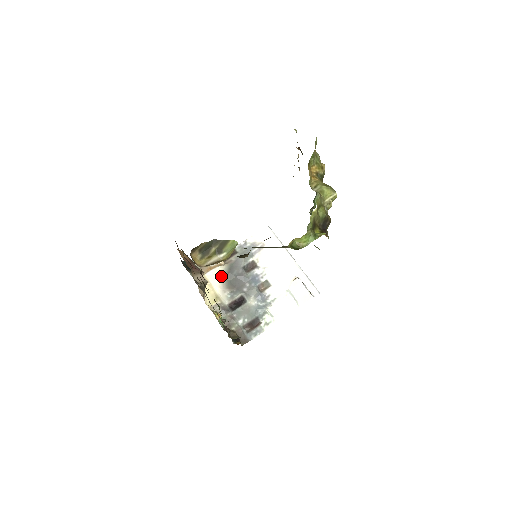
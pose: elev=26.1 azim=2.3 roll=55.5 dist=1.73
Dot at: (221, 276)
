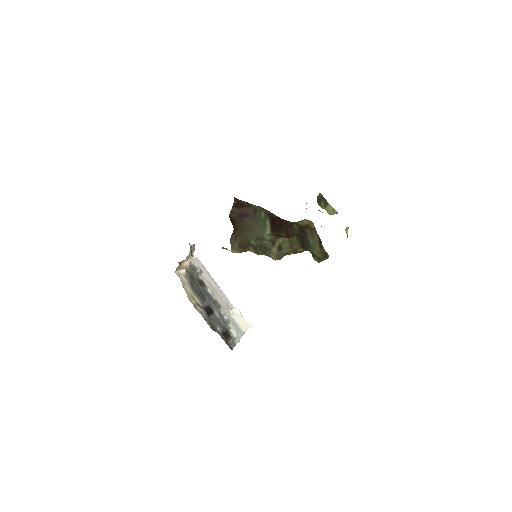
Dot at: (187, 280)
